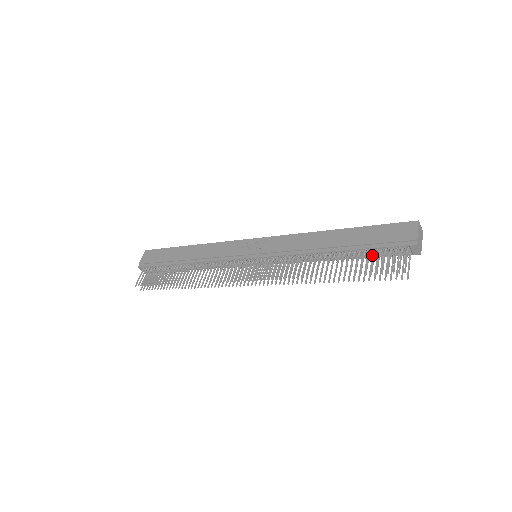
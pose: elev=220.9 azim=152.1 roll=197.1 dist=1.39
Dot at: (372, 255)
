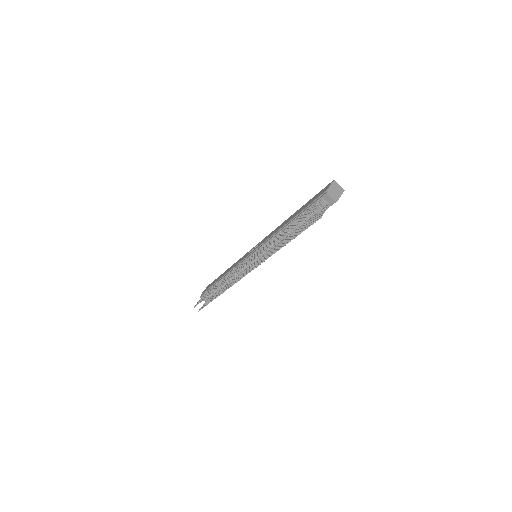
Dot at: (310, 218)
